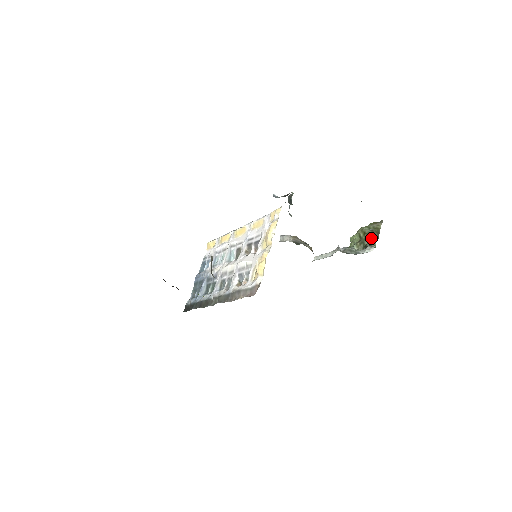
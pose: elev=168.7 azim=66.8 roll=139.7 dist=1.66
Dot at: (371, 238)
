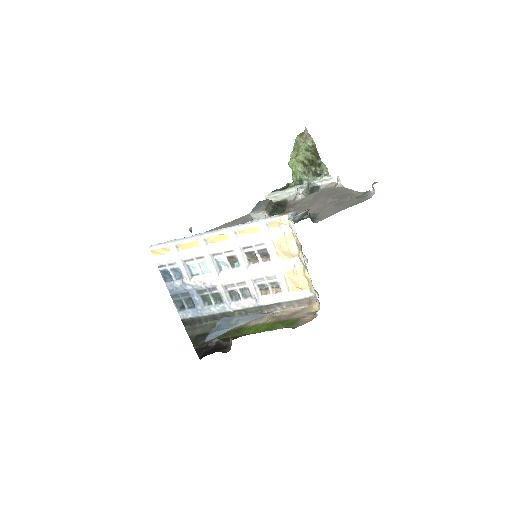
Dot at: (316, 162)
